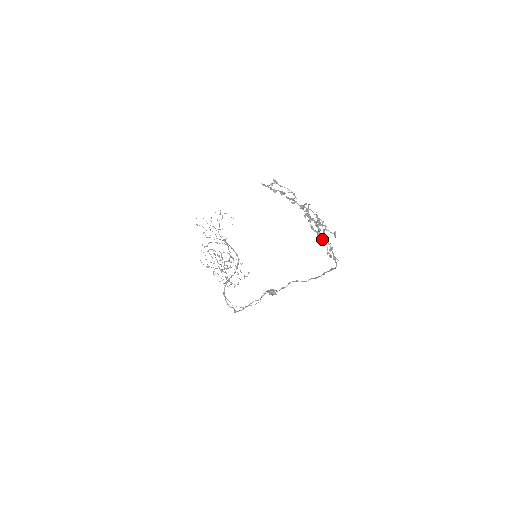
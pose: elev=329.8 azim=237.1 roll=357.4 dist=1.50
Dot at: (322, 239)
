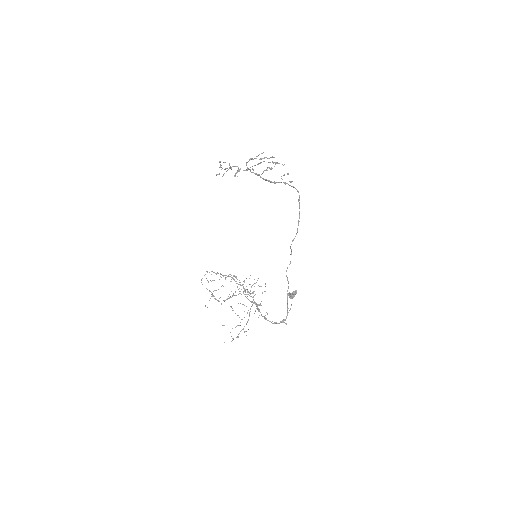
Dot at: (273, 163)
